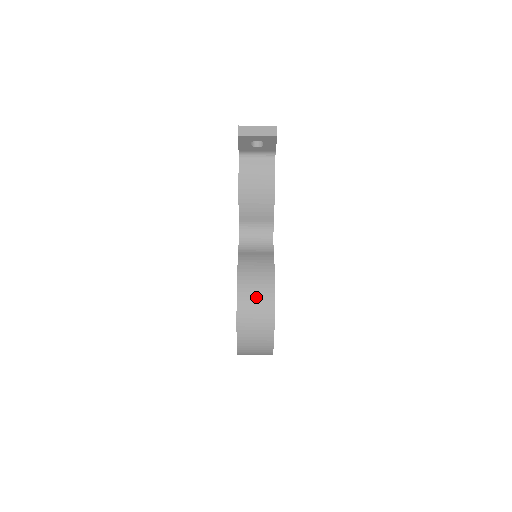
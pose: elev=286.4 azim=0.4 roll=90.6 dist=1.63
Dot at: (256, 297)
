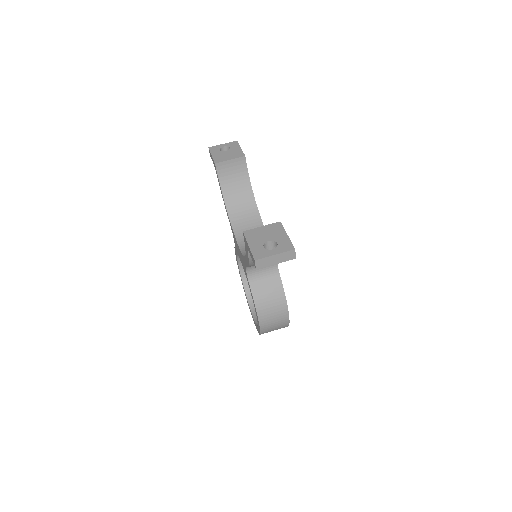
Dot at: (275, 323)
